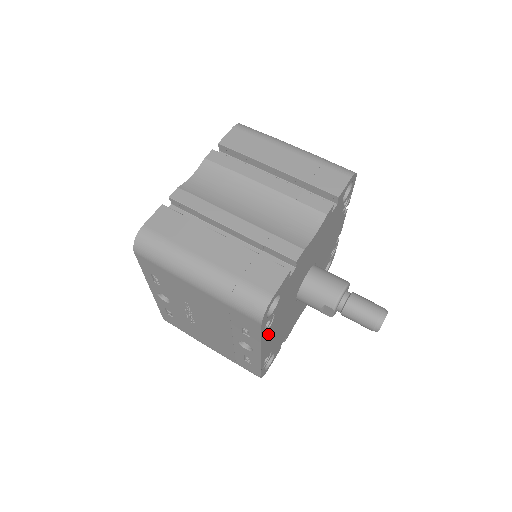
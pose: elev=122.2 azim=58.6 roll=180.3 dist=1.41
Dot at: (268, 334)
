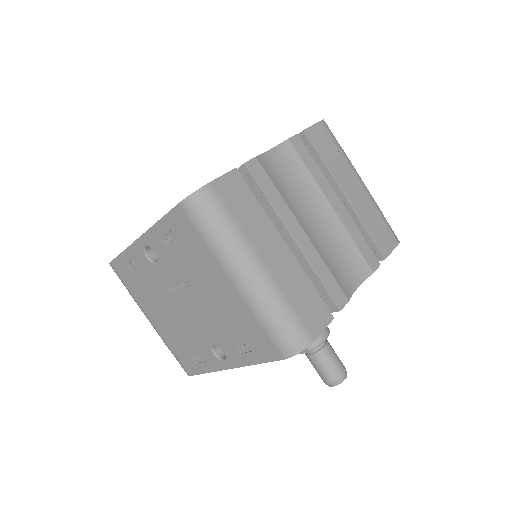
Dot at: occluded
